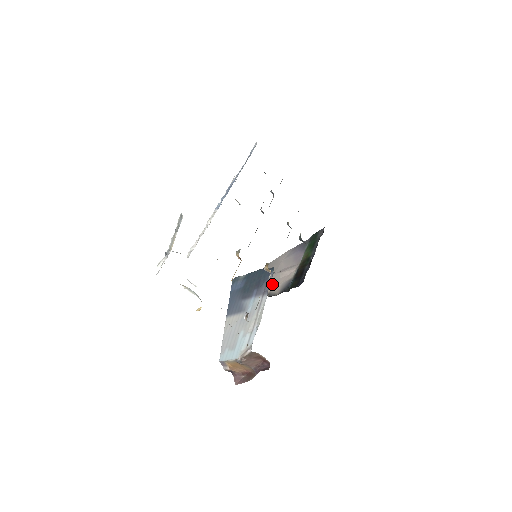
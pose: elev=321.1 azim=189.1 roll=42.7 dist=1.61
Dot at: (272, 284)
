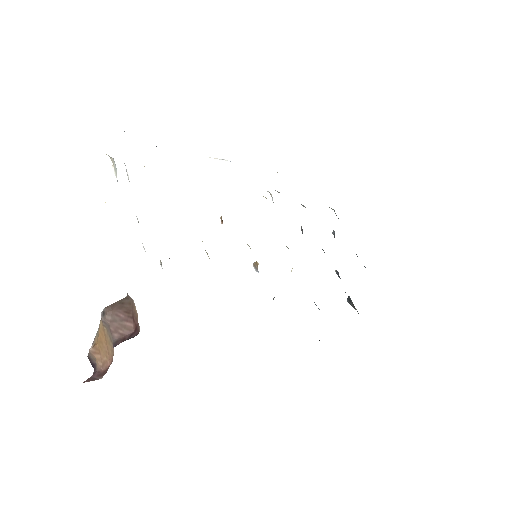
Dot at: occluded
